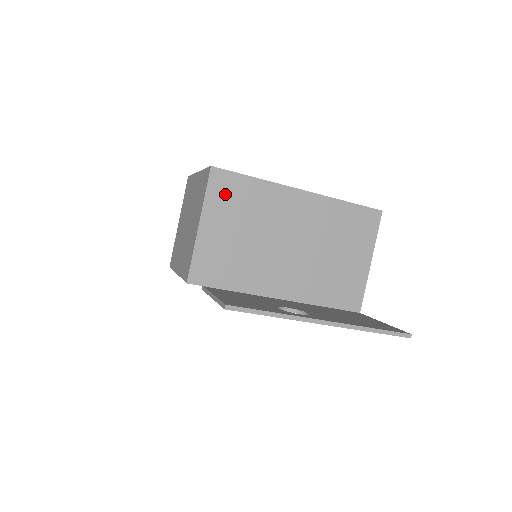
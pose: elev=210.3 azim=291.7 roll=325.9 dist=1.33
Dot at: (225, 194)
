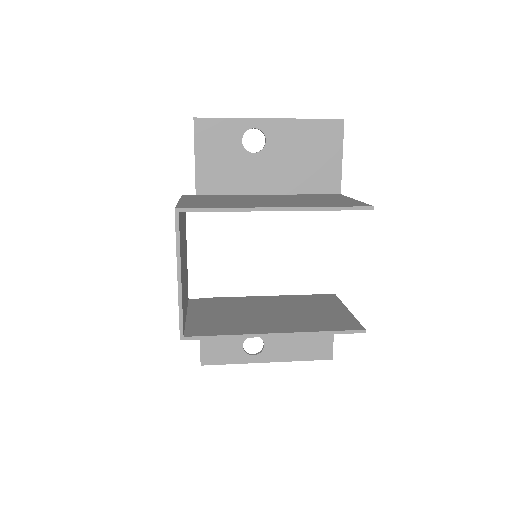
Dot at: occluded
